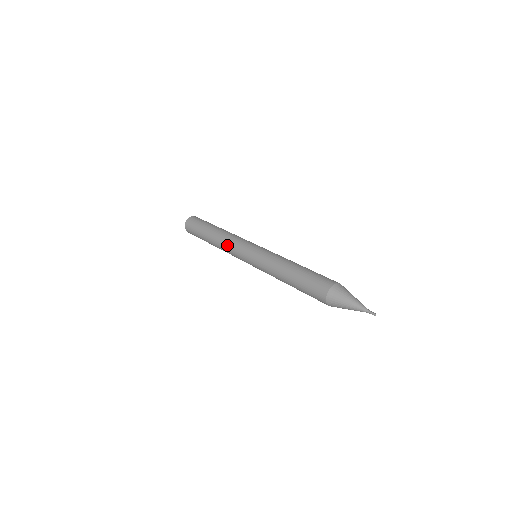
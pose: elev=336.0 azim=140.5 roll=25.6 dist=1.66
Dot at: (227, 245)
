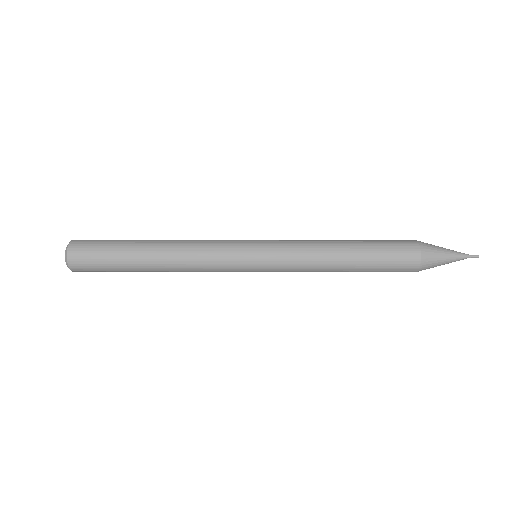
Dot at: (201, 246)
